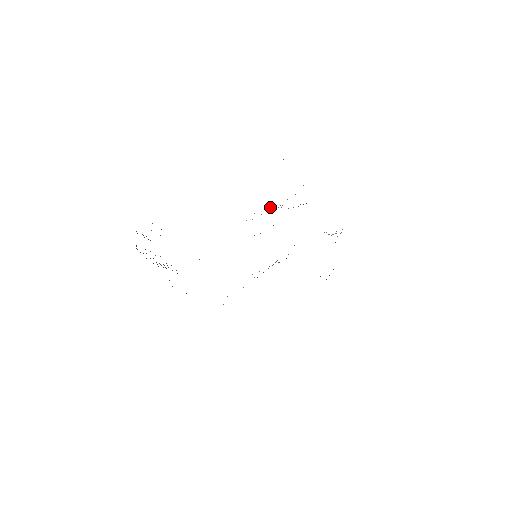
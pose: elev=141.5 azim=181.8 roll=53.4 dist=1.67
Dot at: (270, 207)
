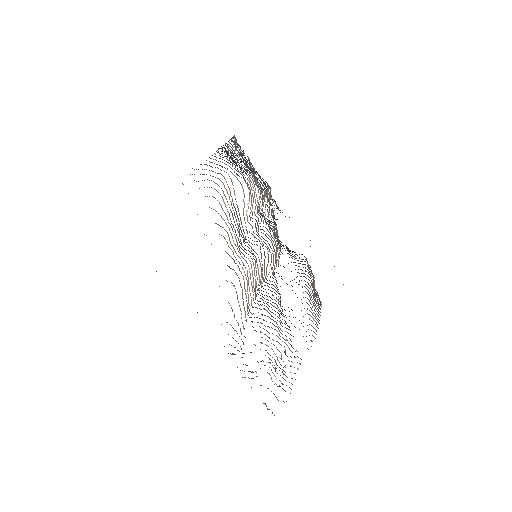
Dot at: occluded
